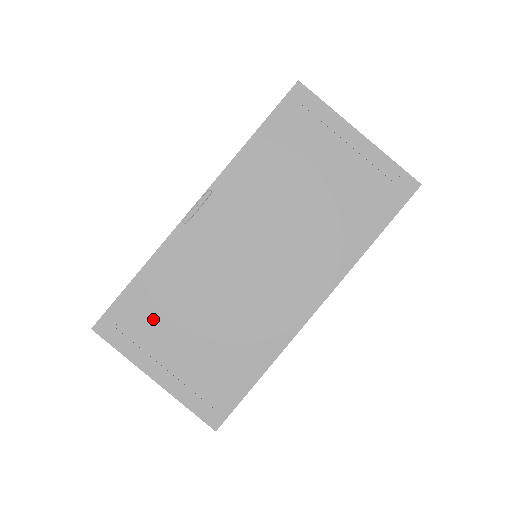
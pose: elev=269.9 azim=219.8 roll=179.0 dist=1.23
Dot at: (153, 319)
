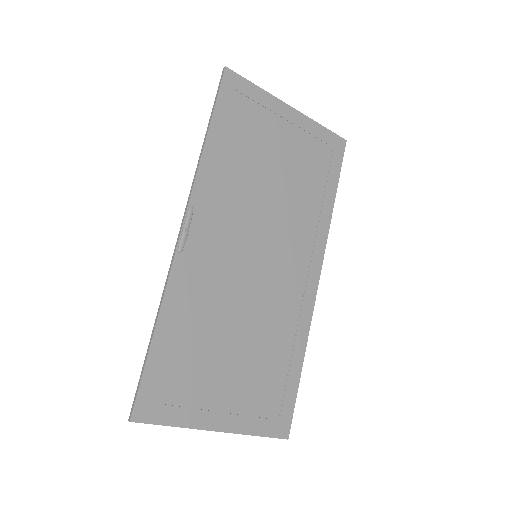
Dot at: (190, 370)
